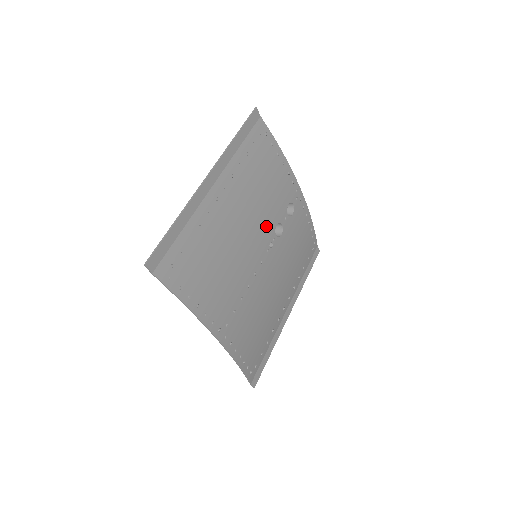
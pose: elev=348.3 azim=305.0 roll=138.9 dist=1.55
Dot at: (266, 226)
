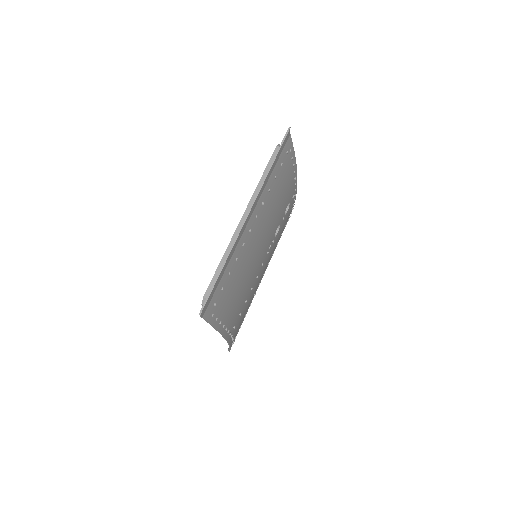
Dot at: (272, 234)
